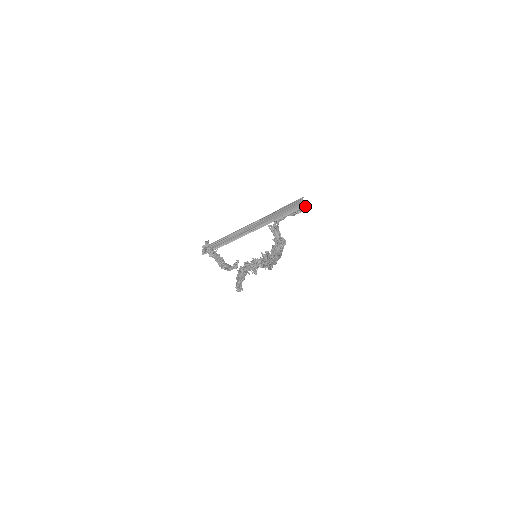
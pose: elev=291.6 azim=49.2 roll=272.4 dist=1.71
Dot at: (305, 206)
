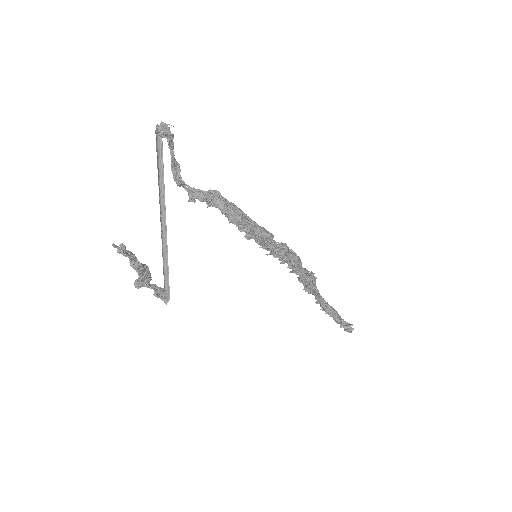
Dot at: (163, 128)
